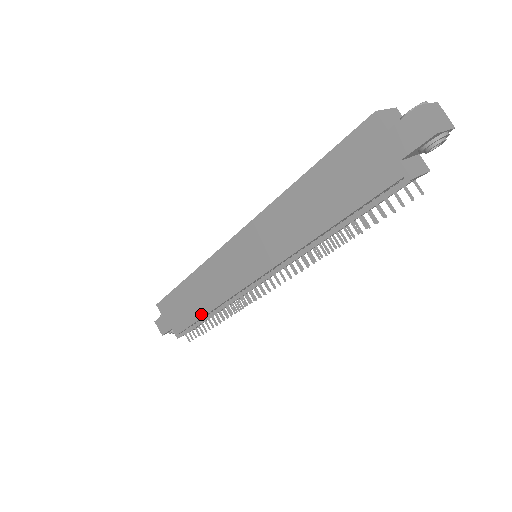
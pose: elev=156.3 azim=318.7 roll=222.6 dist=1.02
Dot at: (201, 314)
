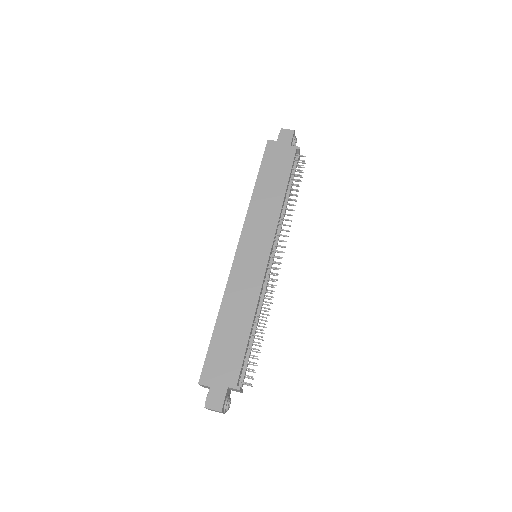
Dot at: (247, 331)
